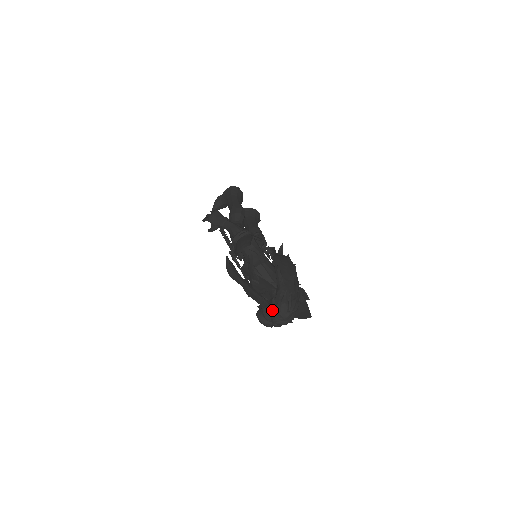
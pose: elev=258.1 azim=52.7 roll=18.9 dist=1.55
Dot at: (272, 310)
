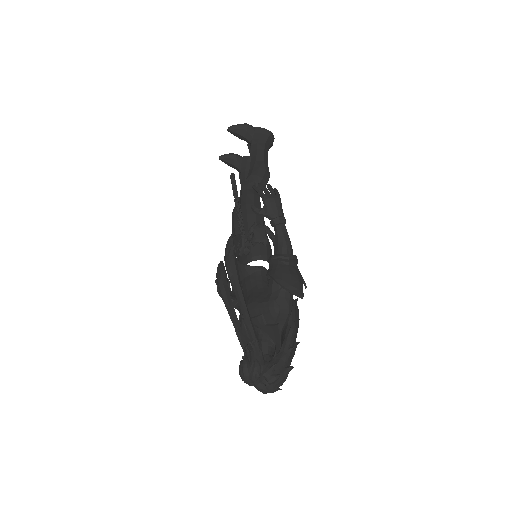
Dot at: (266, 376)
